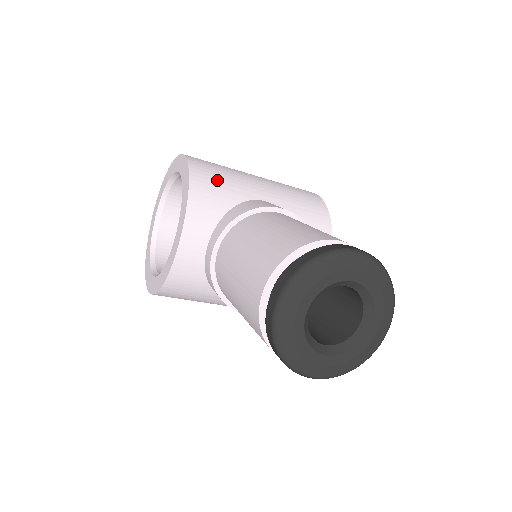
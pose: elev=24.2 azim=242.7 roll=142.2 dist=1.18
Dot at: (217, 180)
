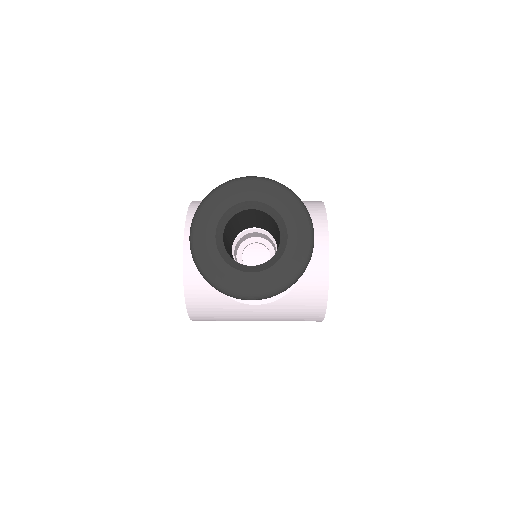
Dot at: occluded
